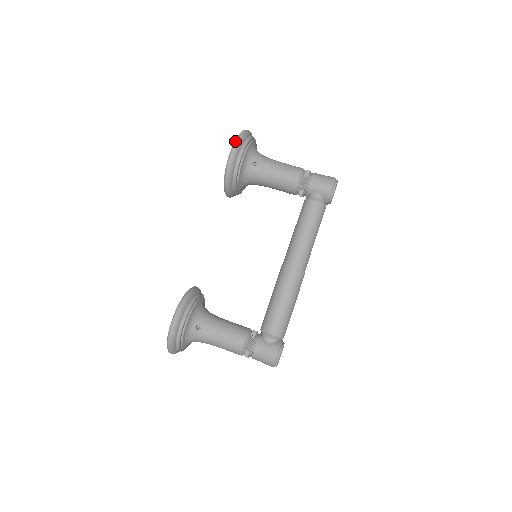
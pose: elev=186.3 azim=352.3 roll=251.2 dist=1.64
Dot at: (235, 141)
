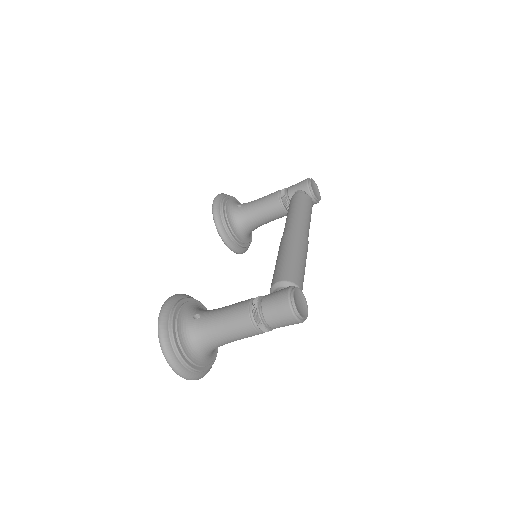
Dot at: occluded
